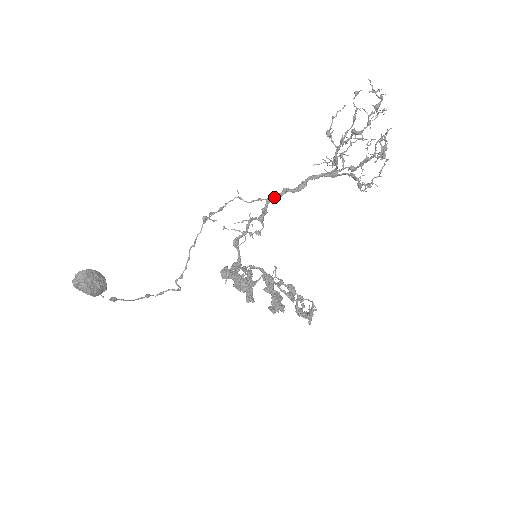
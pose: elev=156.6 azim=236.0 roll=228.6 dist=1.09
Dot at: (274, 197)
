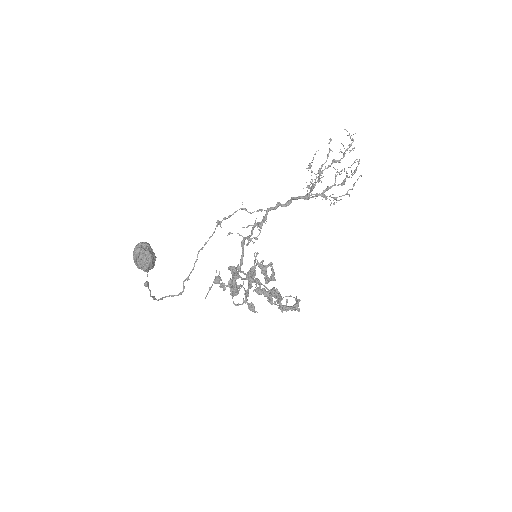
Dot at: (272, 208)
